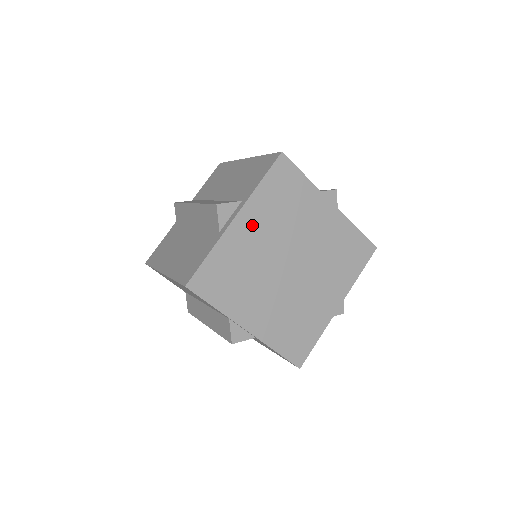
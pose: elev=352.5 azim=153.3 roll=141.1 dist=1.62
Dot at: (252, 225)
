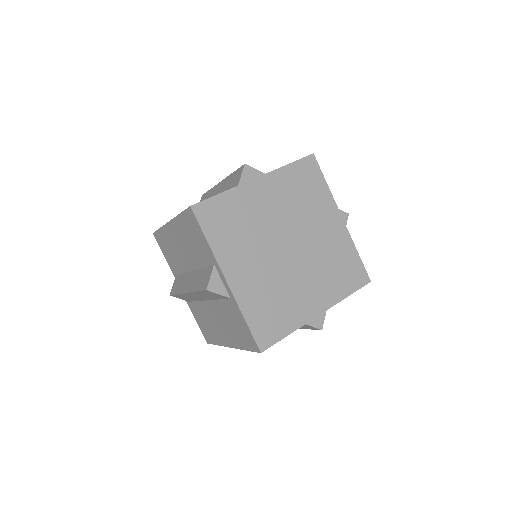
Dot at: (268, 193)
